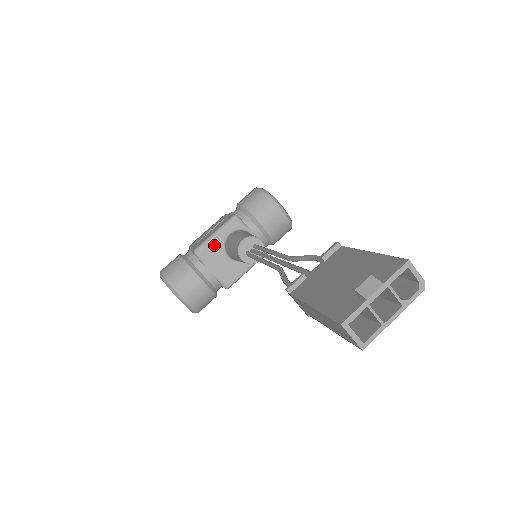
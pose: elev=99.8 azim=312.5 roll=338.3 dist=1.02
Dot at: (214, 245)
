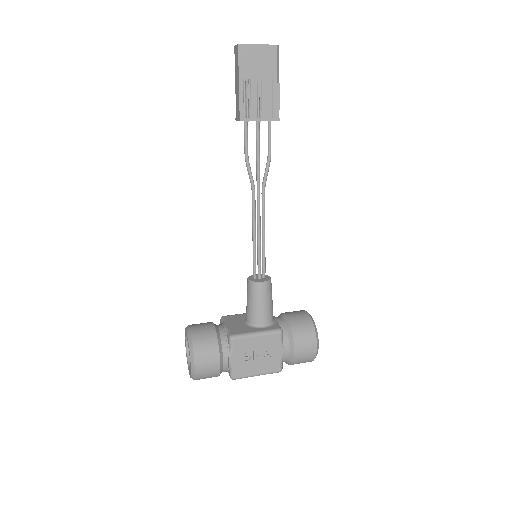
Dot at: (239, 316)
